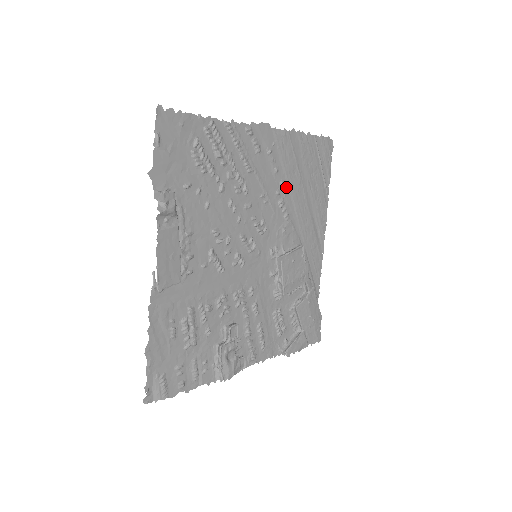
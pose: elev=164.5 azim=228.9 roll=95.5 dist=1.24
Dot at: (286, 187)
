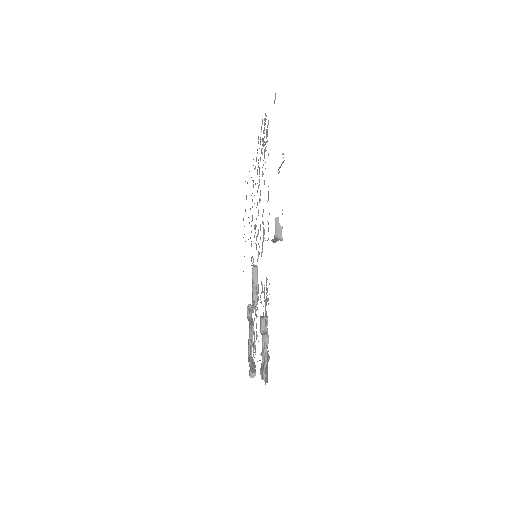
Dot at: occluded
